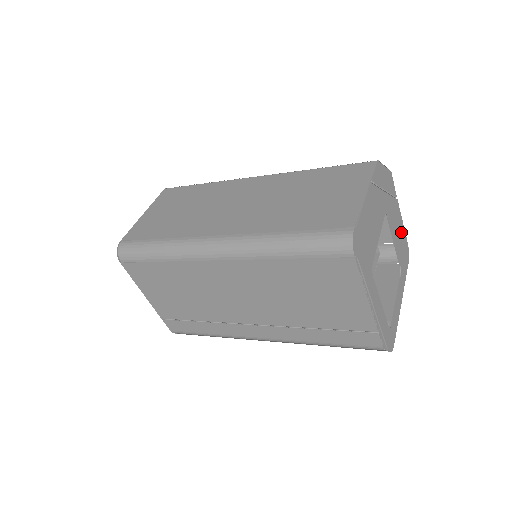
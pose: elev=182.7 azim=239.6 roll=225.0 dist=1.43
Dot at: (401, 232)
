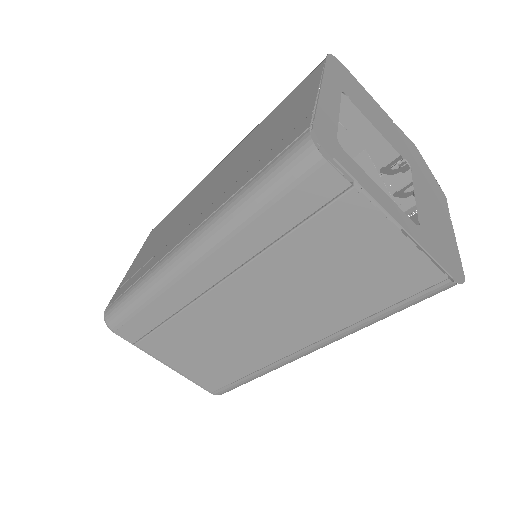
Dot at: (446, 237)
